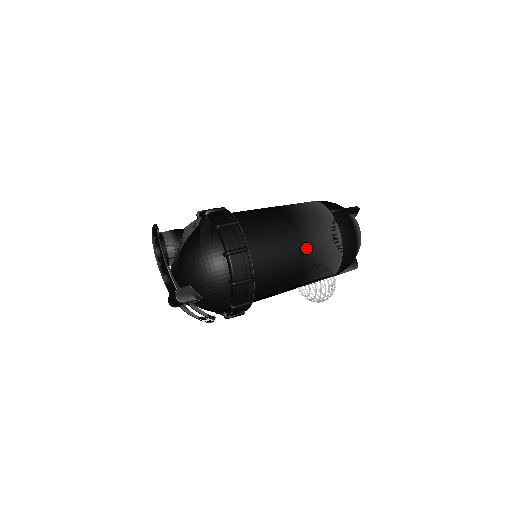
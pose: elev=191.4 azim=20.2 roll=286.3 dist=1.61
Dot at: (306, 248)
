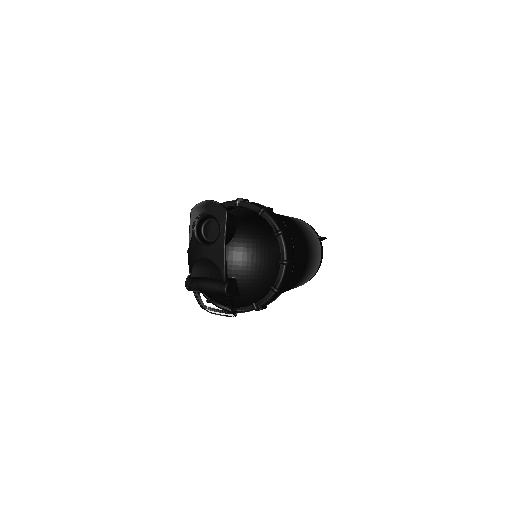
Dot at: (308, 267)
